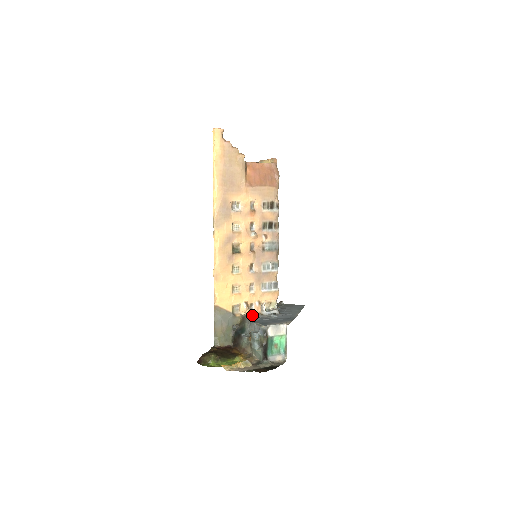
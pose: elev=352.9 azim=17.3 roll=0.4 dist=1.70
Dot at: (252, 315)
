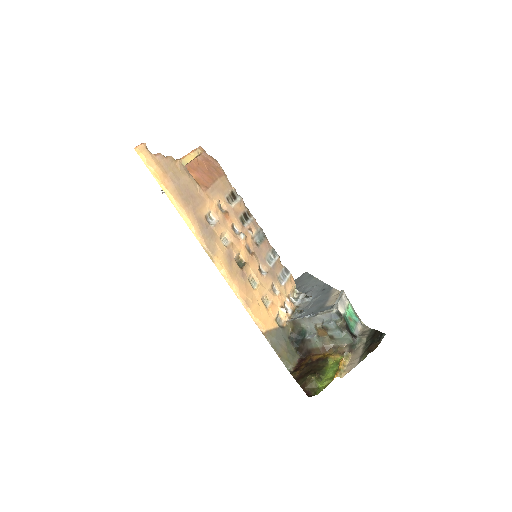
Dot at: (293, 314)
